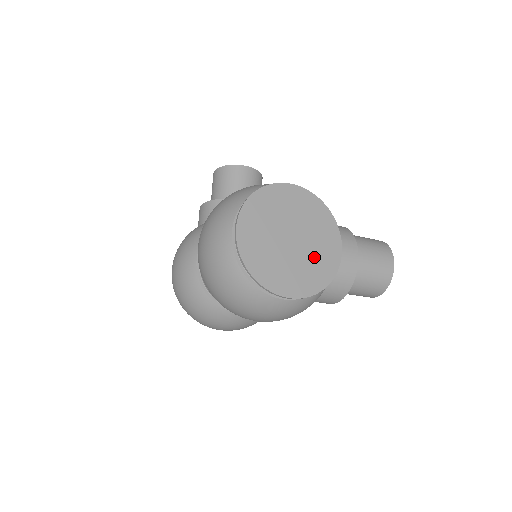
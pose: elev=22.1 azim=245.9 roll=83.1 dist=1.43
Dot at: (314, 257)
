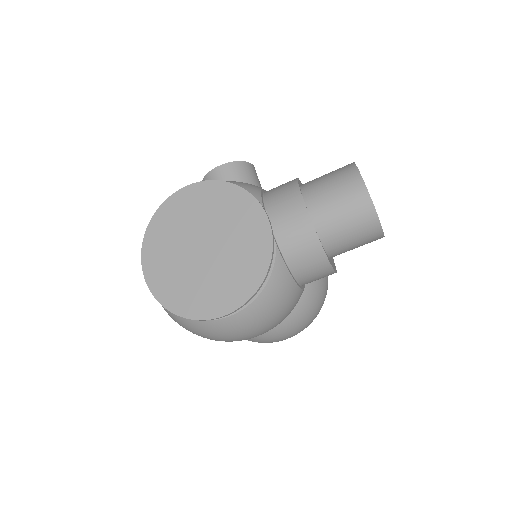
Dot at: (237, 252)
